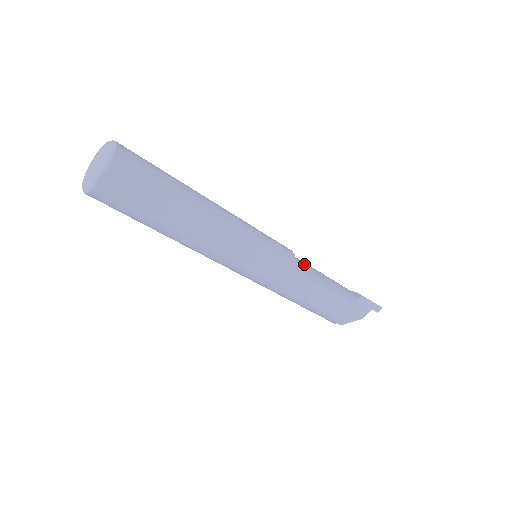
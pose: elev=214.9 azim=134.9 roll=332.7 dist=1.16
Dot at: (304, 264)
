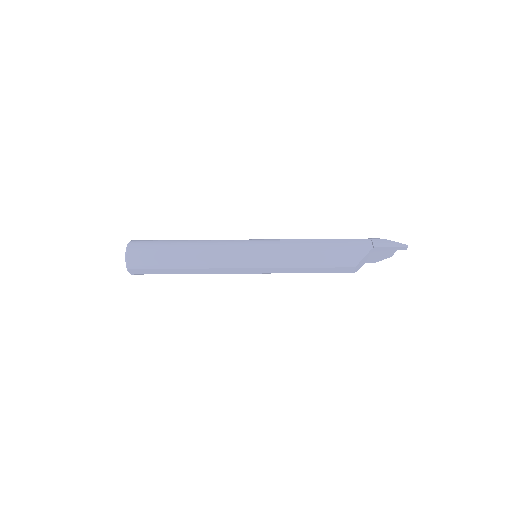
Dot at: (296, 250)
